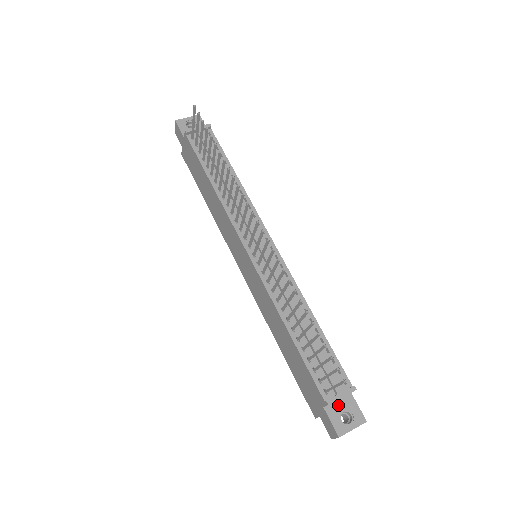
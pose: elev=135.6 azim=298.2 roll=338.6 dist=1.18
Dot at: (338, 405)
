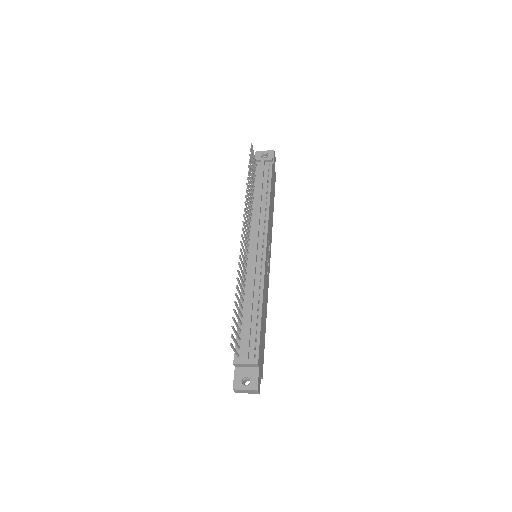
Dot at: (245, 370)
